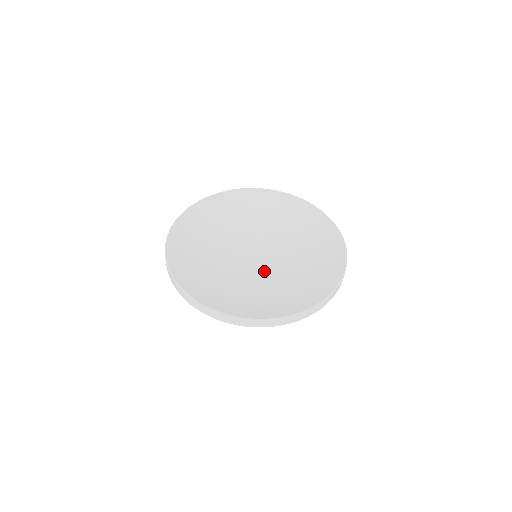
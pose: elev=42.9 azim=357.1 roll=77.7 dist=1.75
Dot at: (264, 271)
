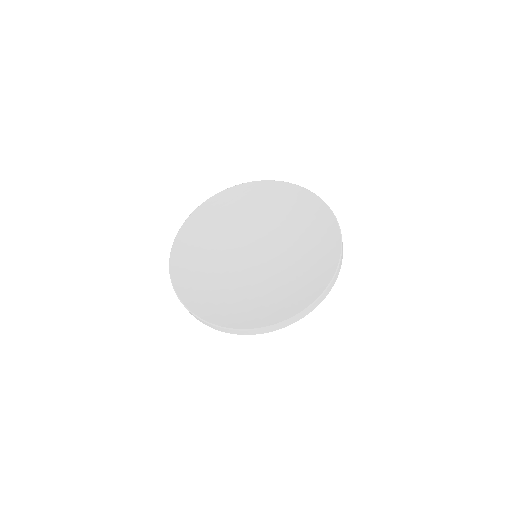
Dot at: (269, 269)
